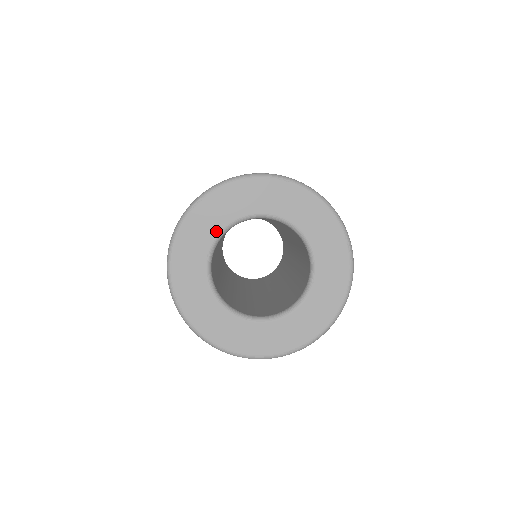
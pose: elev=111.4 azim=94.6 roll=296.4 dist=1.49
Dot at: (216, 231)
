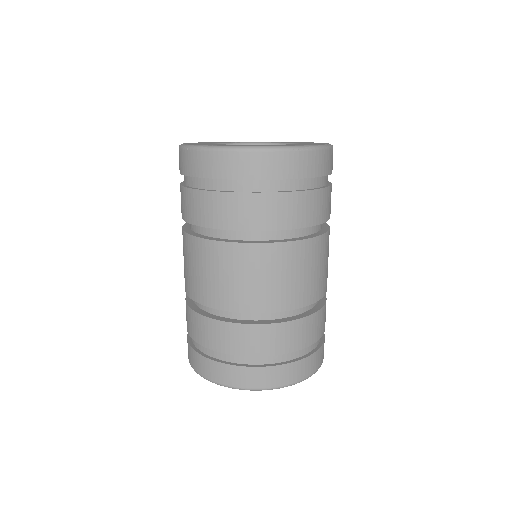
Dot at: occluded
